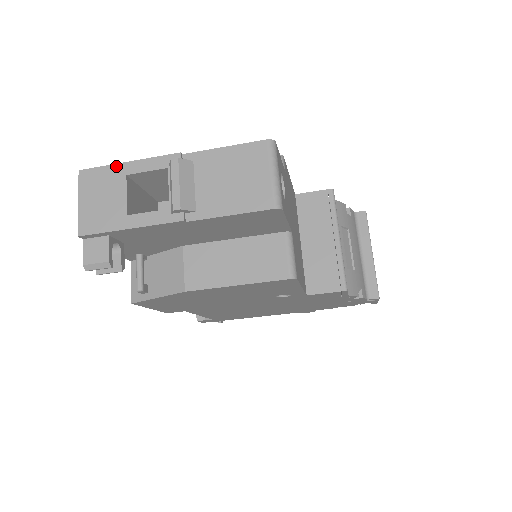
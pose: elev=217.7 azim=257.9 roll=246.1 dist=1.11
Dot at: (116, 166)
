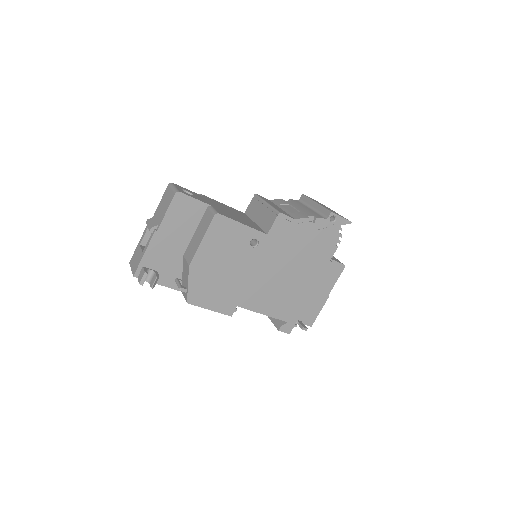
Dot at: (137, 247)
